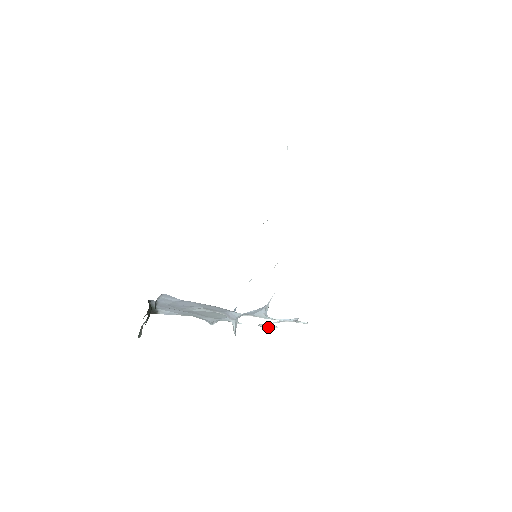
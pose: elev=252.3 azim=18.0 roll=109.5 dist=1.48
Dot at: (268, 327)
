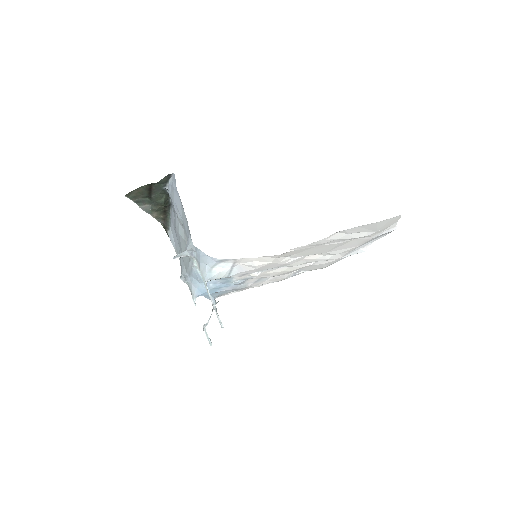
Dot at: (207, 335)
